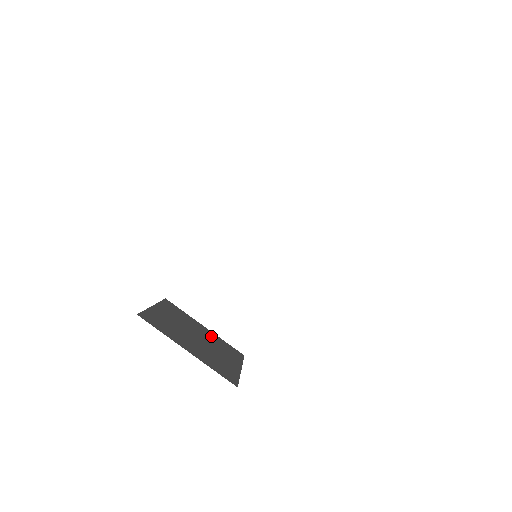
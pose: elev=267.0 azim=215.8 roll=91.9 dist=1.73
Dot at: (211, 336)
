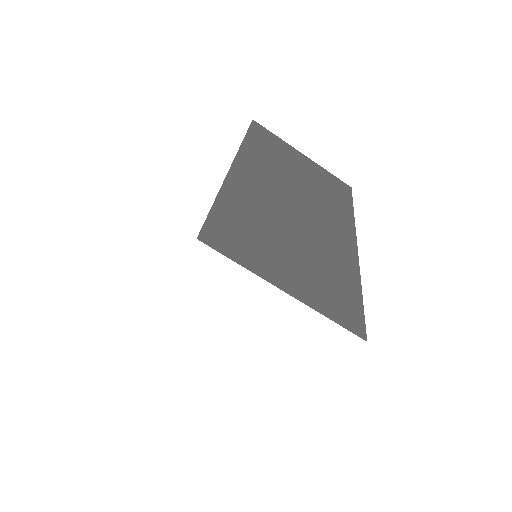
Dot at: occluded
